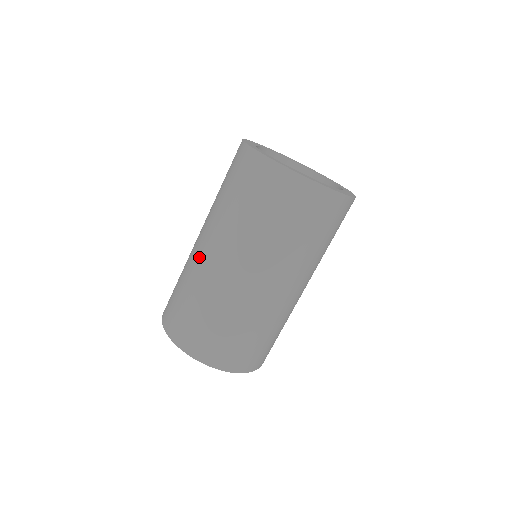
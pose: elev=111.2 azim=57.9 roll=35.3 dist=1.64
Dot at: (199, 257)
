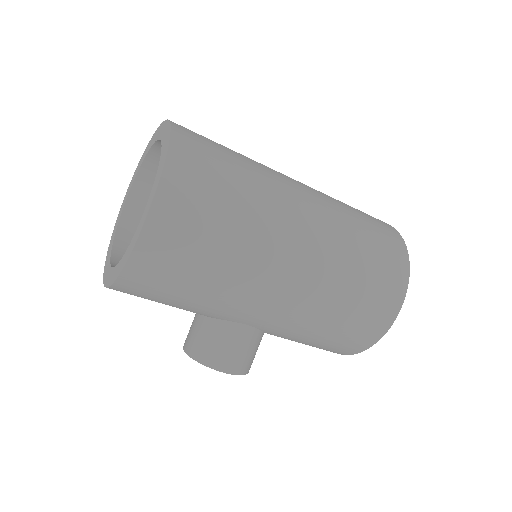
Dot at: occluded
